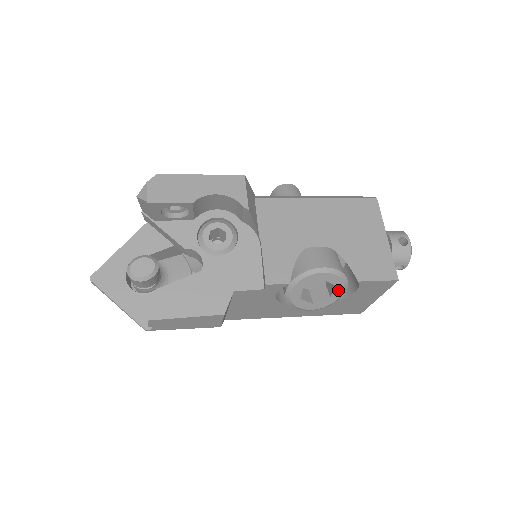
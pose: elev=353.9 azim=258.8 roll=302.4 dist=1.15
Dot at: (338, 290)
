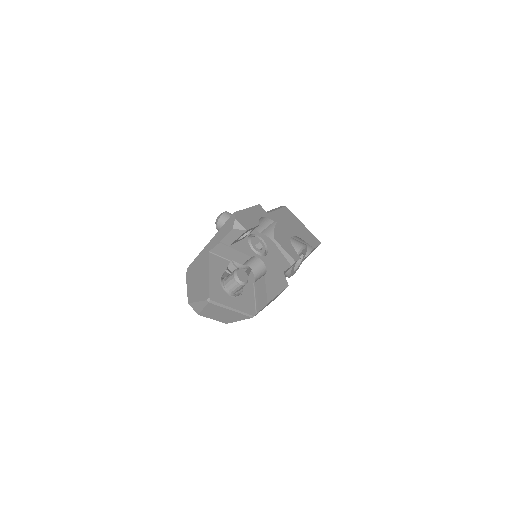
Dot at: (303, 258)
